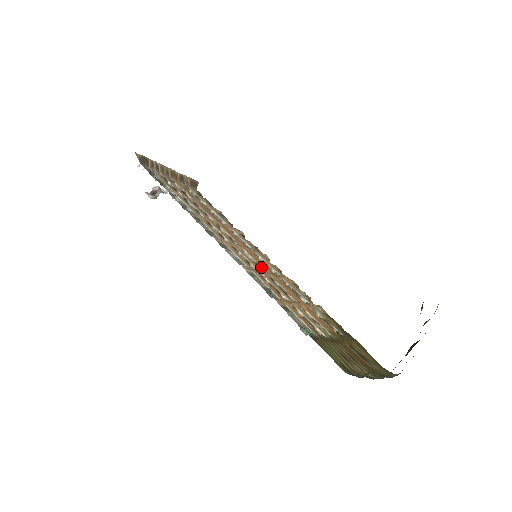
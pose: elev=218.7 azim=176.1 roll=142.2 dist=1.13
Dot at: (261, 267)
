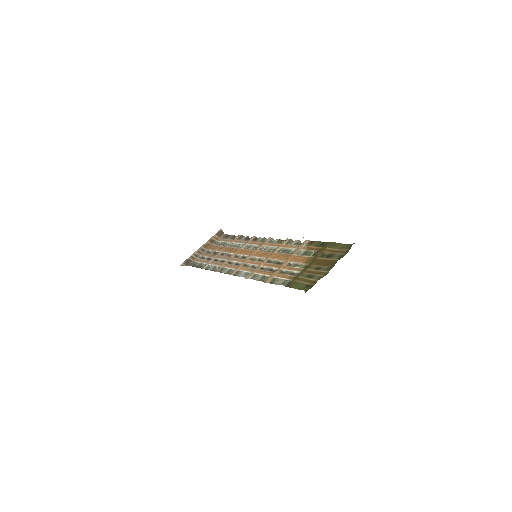
Dot at: (262, 259)
